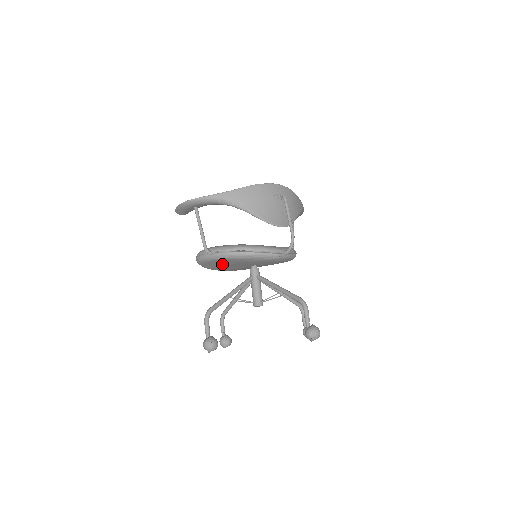
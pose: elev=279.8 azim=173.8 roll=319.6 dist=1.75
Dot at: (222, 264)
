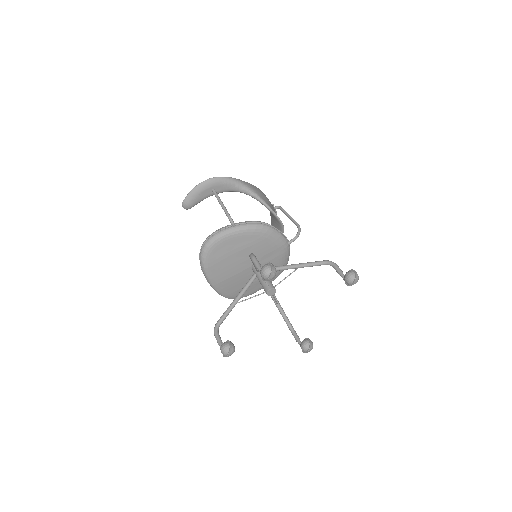
Dot at: (232, 249)
